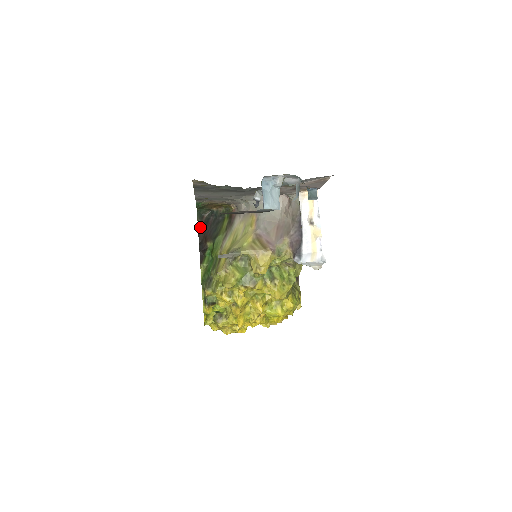
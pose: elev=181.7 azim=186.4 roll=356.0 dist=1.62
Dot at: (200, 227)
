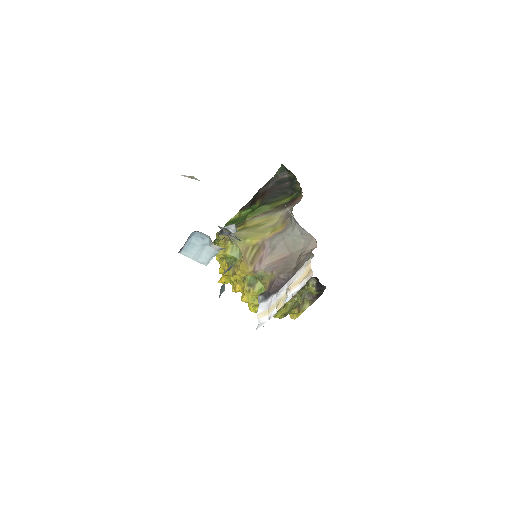
Dot at: (272, 181)
